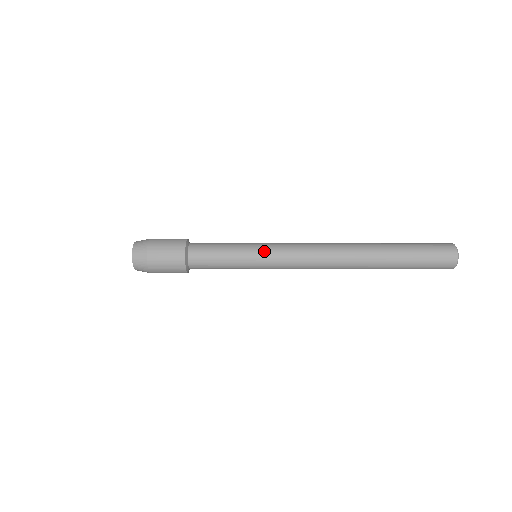
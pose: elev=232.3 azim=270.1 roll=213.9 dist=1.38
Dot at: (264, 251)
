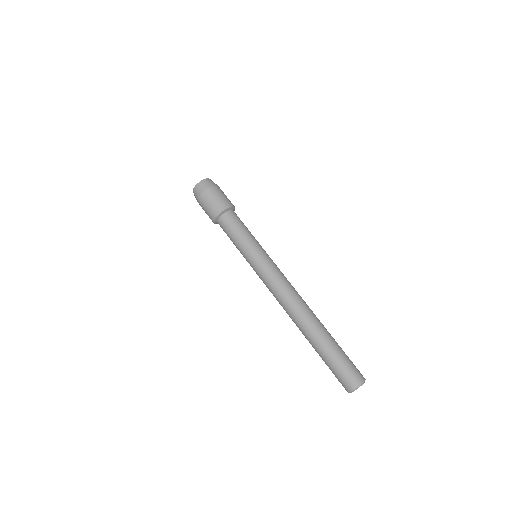
Dot at: occluded
